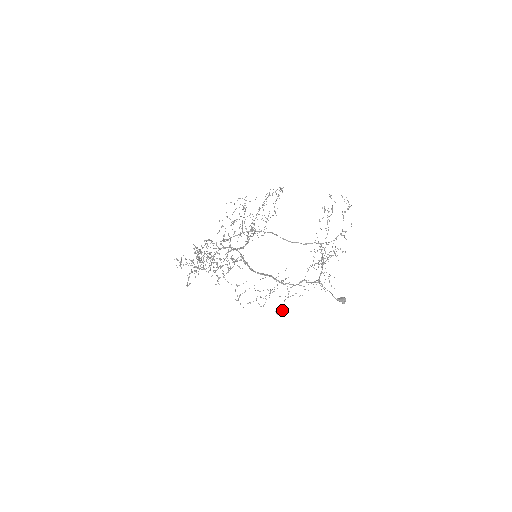
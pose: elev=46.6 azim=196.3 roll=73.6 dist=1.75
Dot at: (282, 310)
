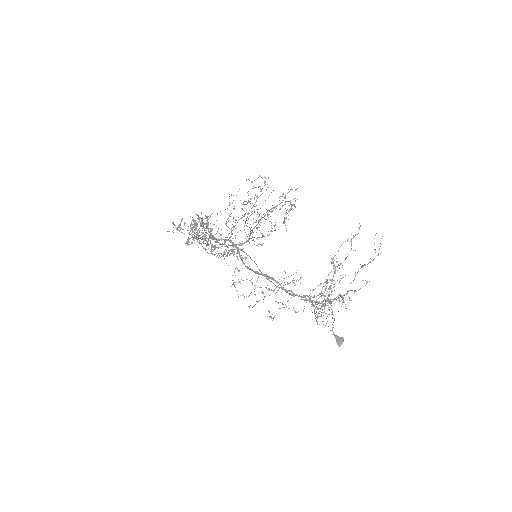
Dot at: (273, 318)
